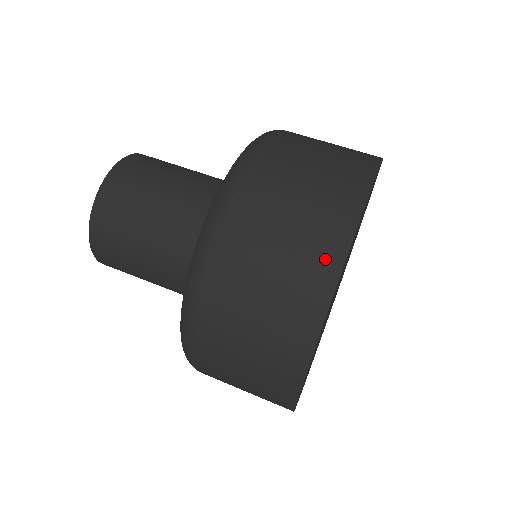
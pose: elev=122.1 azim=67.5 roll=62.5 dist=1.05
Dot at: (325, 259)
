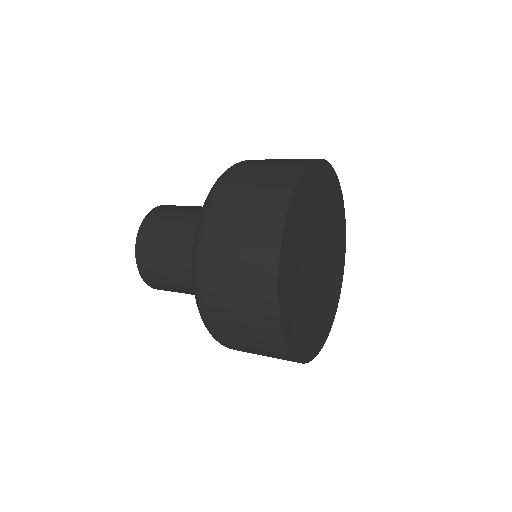
Dot at: occluded
